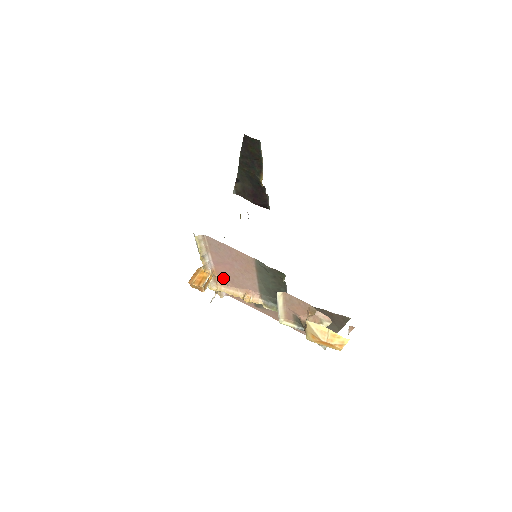
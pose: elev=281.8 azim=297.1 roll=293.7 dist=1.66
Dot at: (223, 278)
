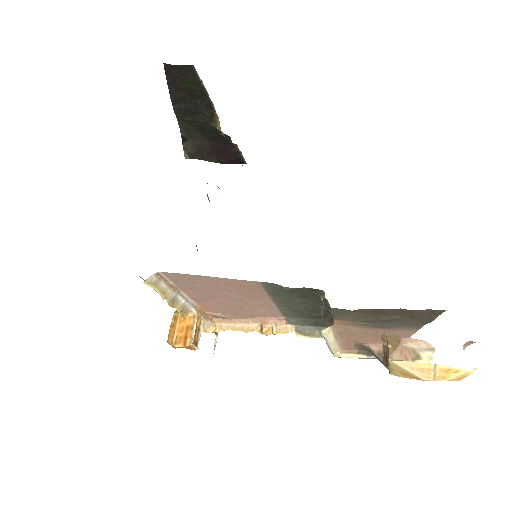
Dot at: (218, 313)
